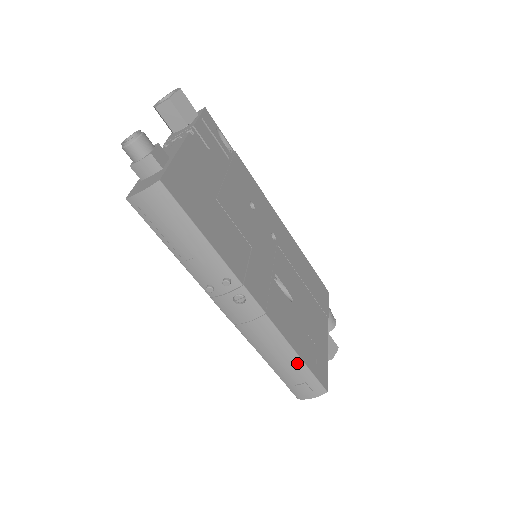
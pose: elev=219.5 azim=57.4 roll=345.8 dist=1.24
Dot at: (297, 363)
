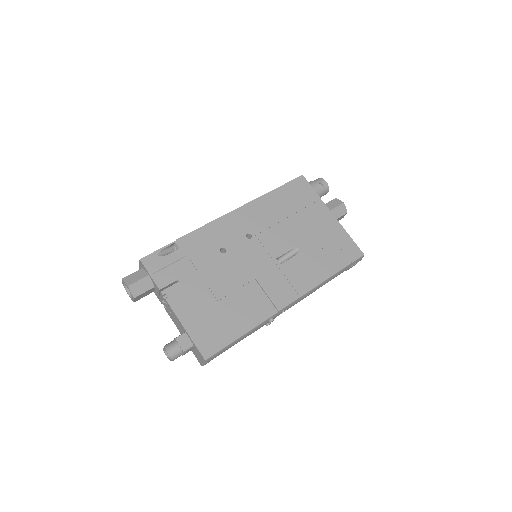
Dot at: (336, 275)
